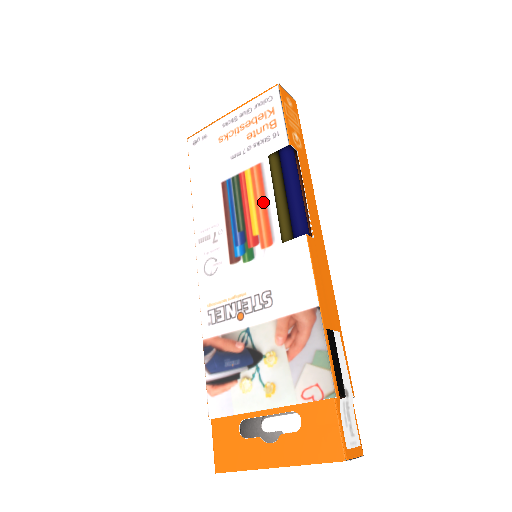
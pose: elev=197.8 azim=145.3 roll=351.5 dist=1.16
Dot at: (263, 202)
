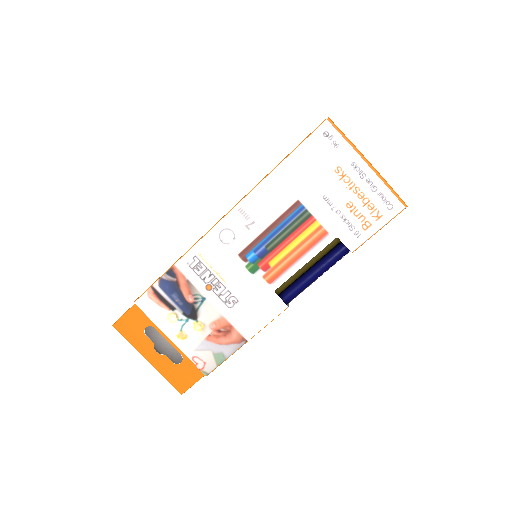
Dot at: (297, 256)
